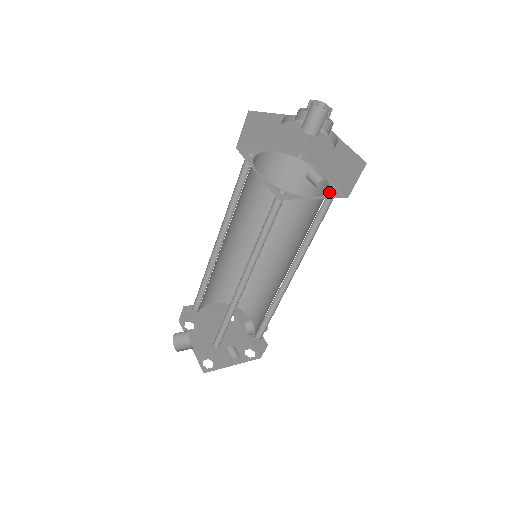
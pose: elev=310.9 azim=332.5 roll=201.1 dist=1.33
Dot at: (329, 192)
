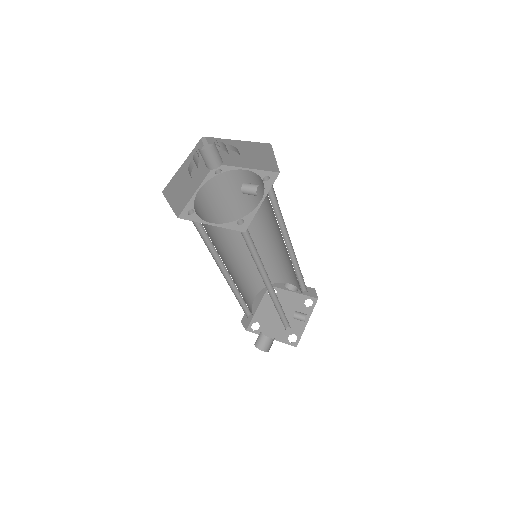
Dot at: (265, 183)
